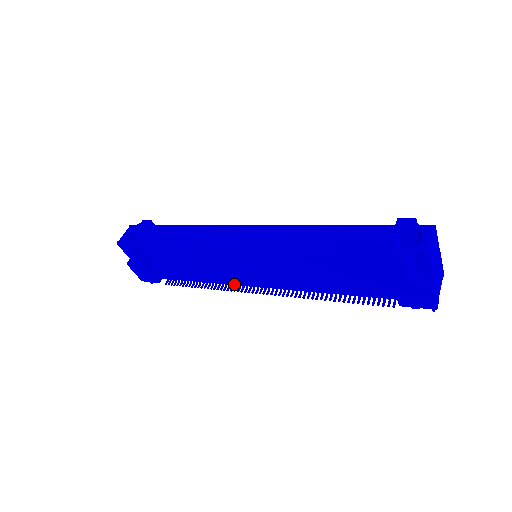
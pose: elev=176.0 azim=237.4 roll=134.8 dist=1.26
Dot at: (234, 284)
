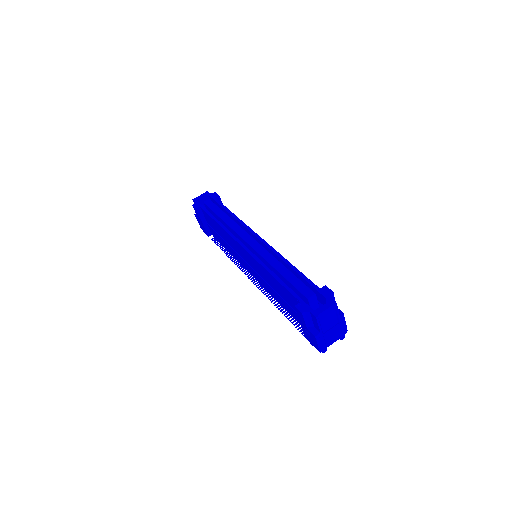
Dot at: (242, 265)
